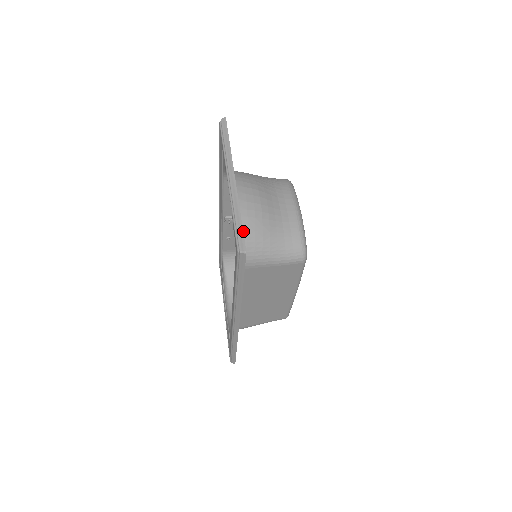
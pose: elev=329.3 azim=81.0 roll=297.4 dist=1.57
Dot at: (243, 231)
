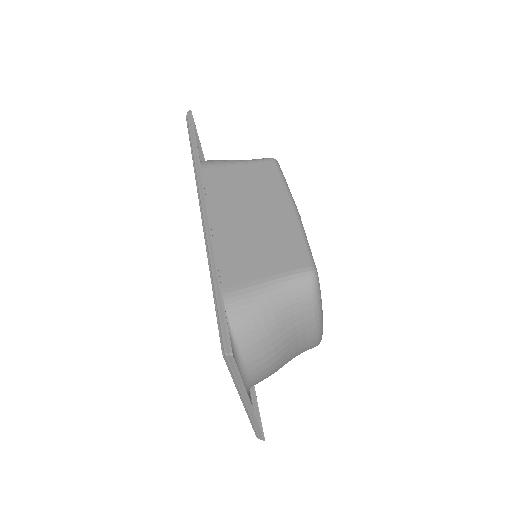
Dot at: occluded
